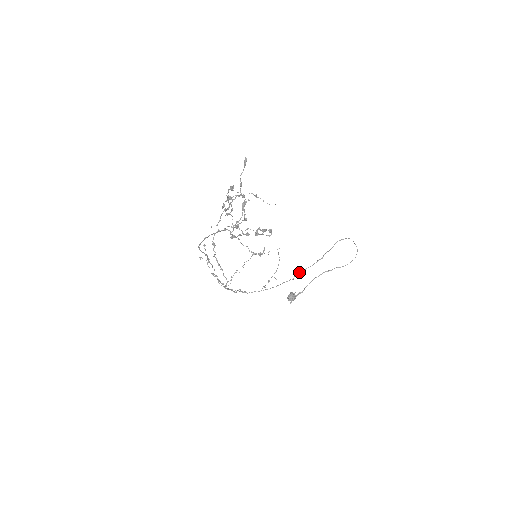
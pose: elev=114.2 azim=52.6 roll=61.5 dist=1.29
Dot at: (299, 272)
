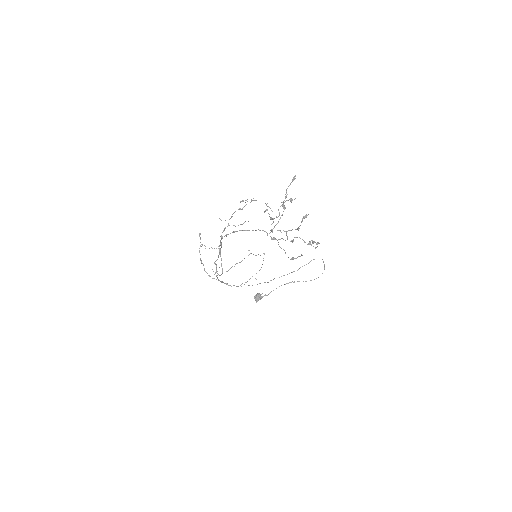
Dot at: occluded
